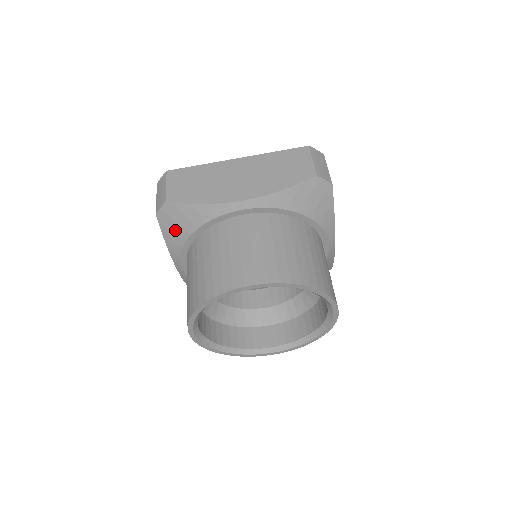
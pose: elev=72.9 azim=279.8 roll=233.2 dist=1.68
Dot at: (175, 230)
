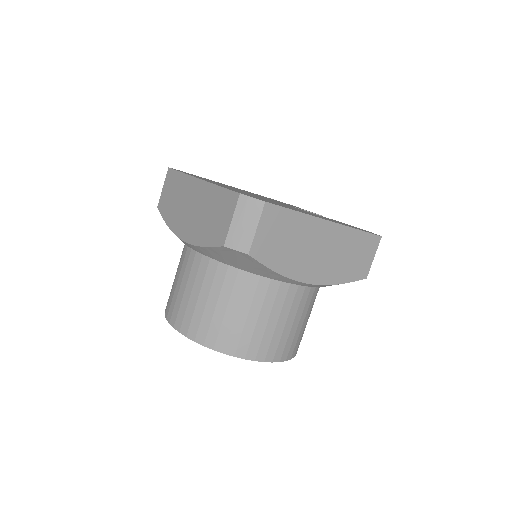
Dot at: (227, 258)
